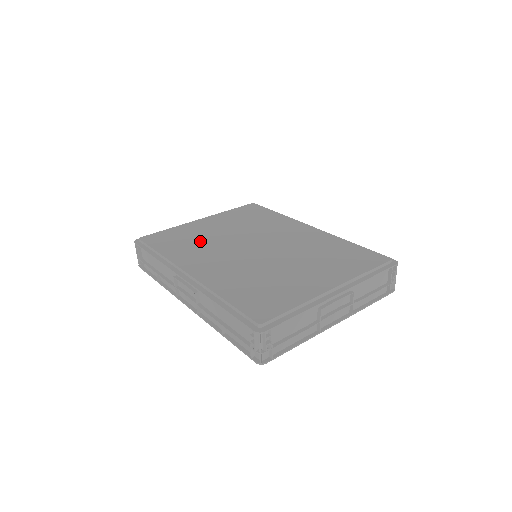
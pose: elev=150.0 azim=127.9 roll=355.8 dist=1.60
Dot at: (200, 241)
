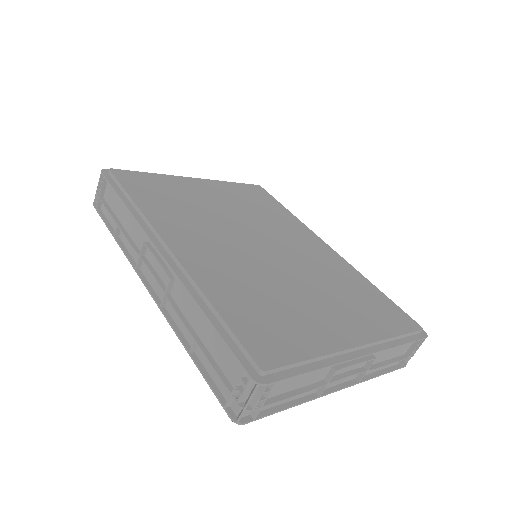
Dot at: (191, 207)
